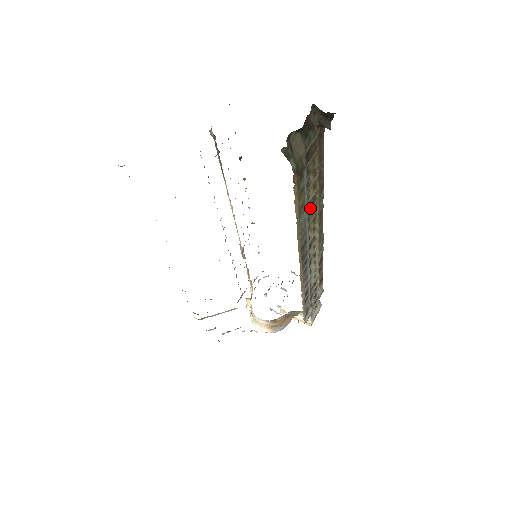
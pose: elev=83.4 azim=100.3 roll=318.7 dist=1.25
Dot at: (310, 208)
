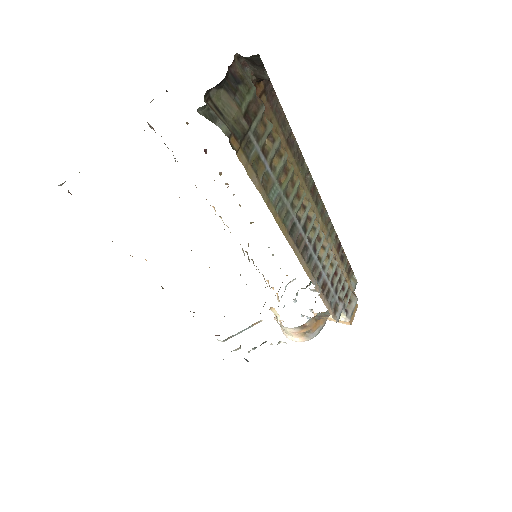
Dot at: (283, 181)
